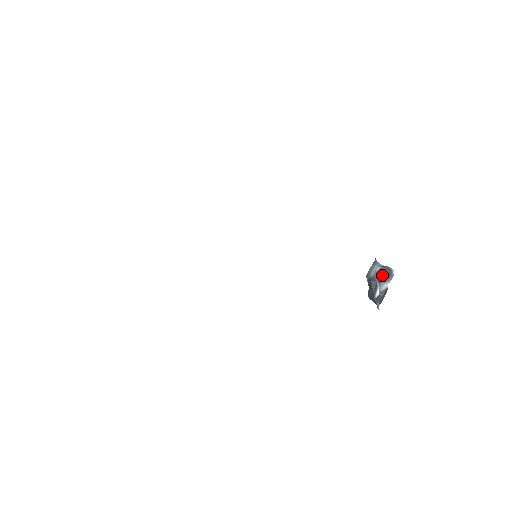
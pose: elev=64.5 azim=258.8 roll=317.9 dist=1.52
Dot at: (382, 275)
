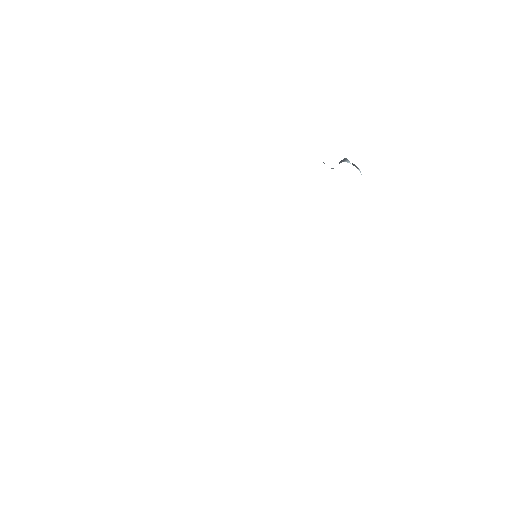
Dot at: occluded
